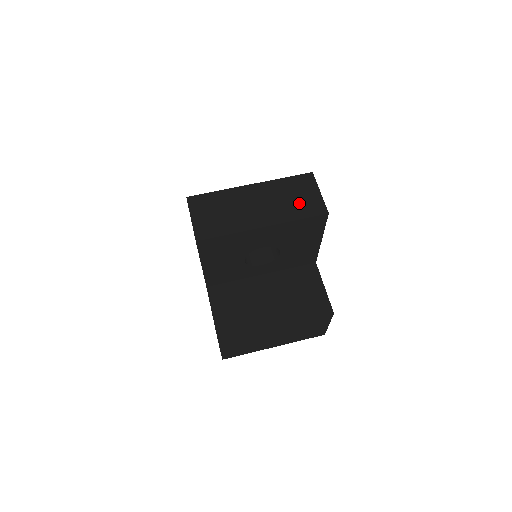
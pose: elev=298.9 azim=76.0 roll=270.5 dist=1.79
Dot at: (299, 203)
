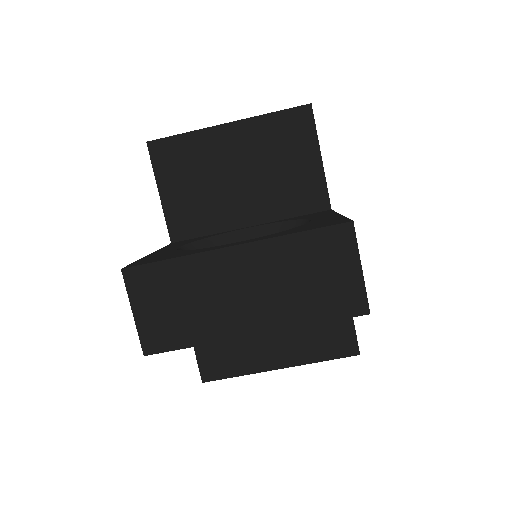
Dot at: (320, 291)
